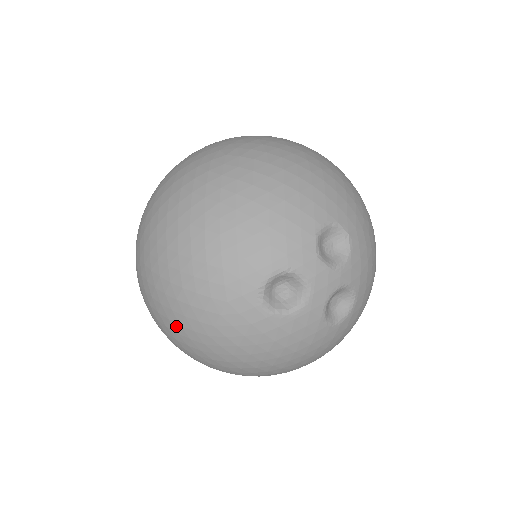
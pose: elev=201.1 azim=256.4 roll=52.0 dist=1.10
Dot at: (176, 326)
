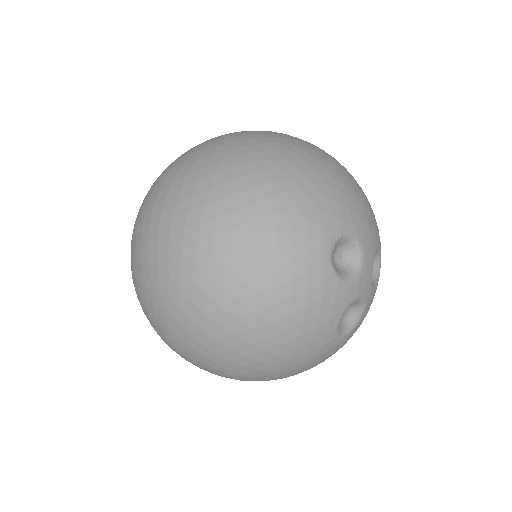
Dot at: (226, 209)
